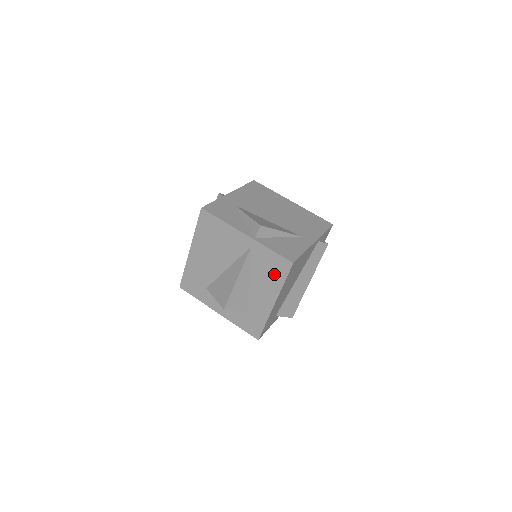
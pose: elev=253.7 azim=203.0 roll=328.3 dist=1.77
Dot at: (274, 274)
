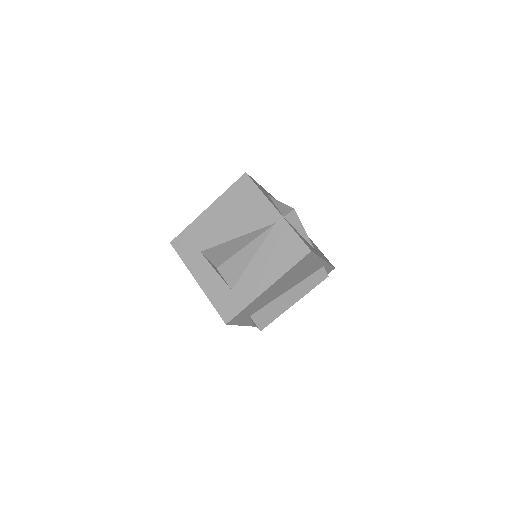
Dot at: (285, 256)
